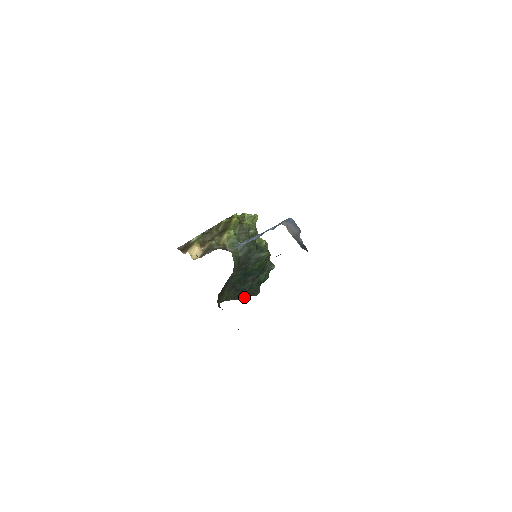
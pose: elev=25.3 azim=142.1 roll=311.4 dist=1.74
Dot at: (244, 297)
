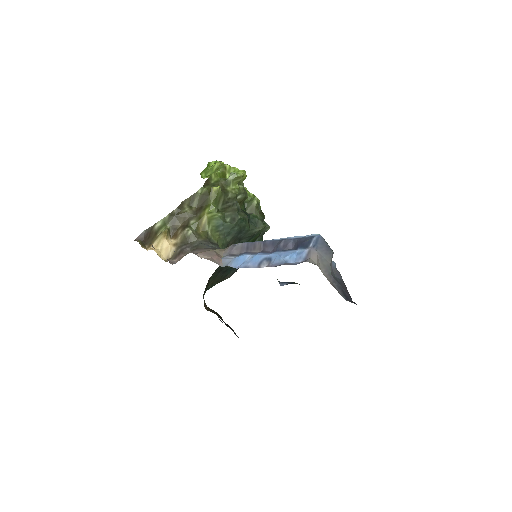
Dot at: (233, 273)
